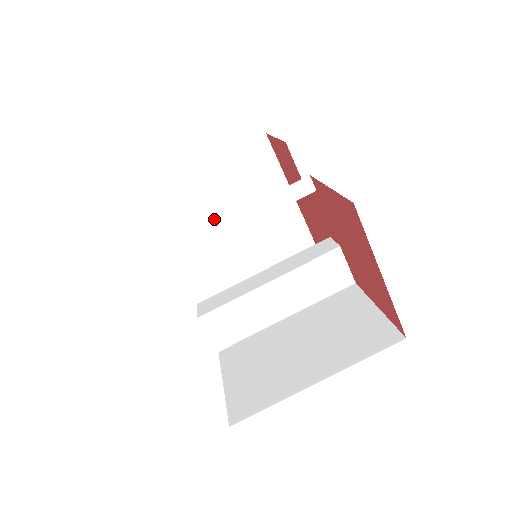
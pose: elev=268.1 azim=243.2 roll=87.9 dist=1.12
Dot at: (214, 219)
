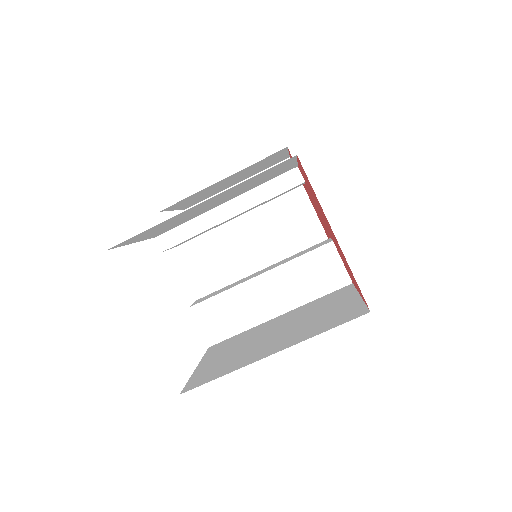
Dot at: (240, 239)
